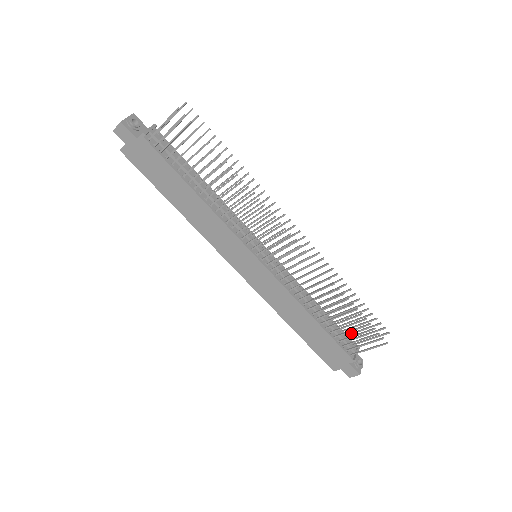
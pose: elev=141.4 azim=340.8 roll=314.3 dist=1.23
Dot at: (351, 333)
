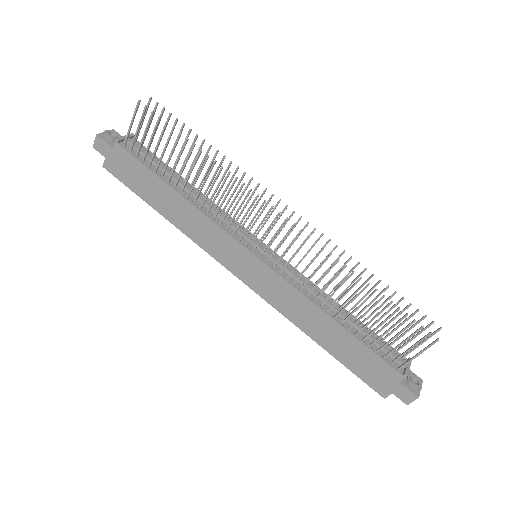
Dot at: (394, 340)
